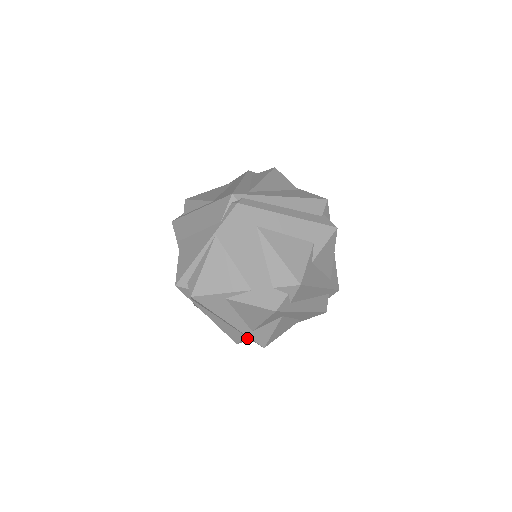
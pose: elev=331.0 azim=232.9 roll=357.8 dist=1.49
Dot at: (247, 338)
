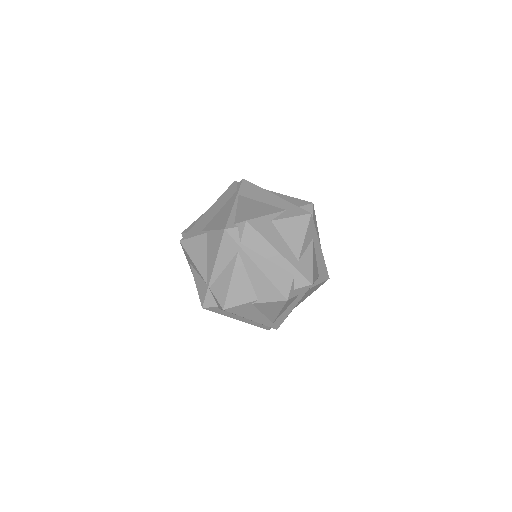
Dot at: (293, 287)
